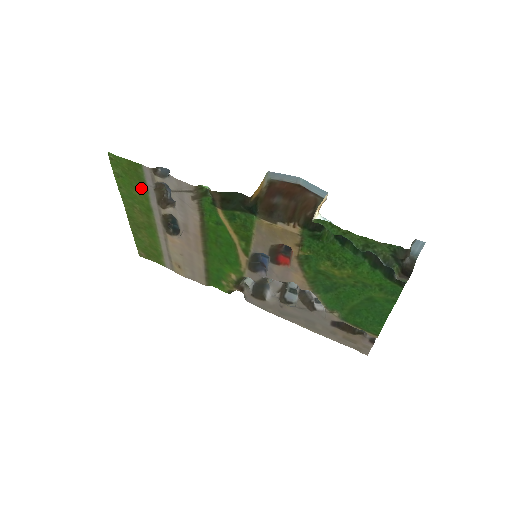
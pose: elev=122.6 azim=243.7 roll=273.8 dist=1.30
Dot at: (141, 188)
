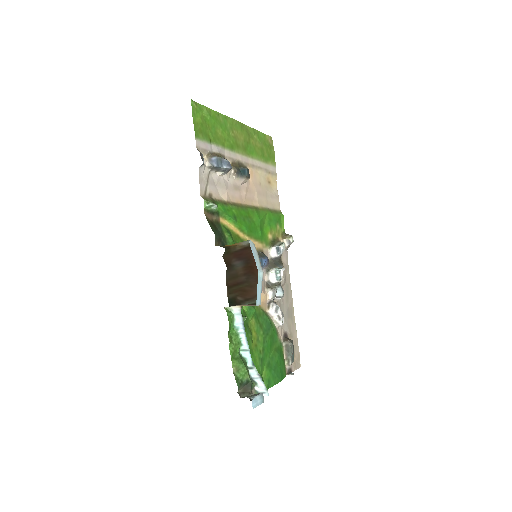
Dot at: (215, 137)
